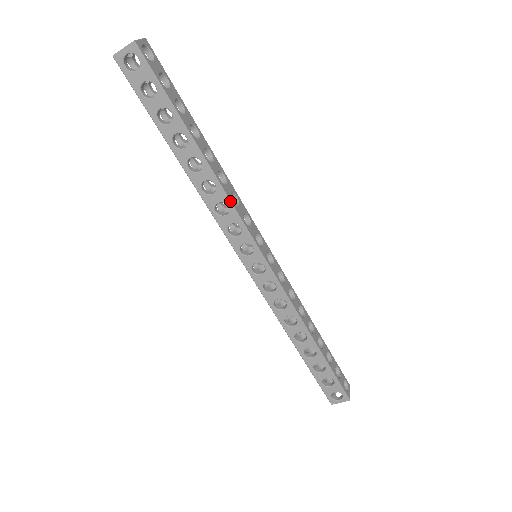
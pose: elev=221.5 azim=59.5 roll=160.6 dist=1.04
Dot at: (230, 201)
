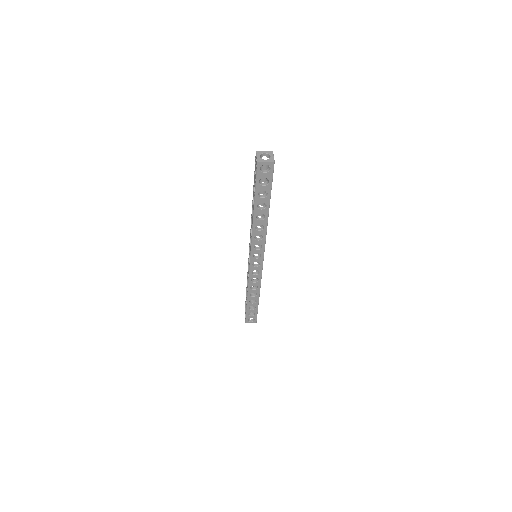
Dot at: occluded
